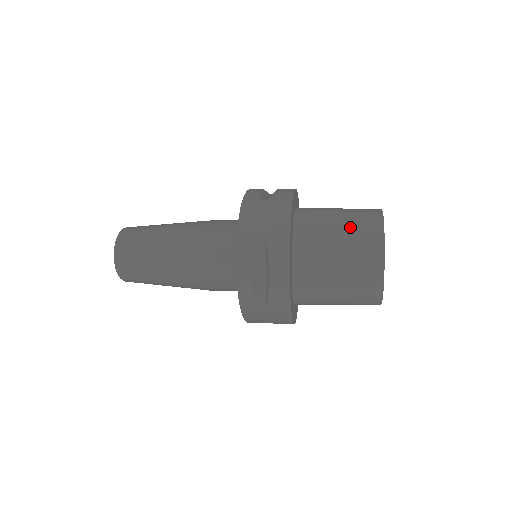
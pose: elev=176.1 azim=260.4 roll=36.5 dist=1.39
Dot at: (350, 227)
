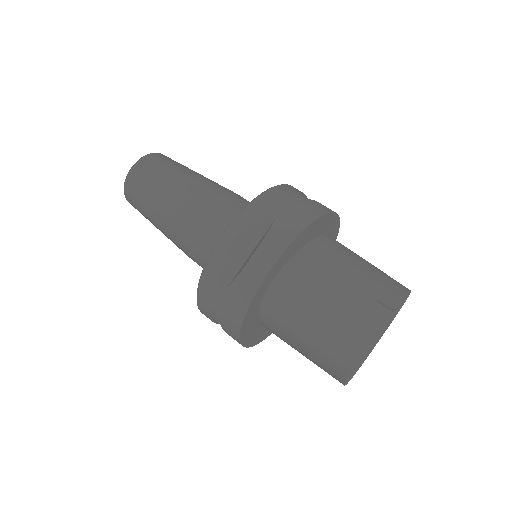
Dot at: (314, 349)
